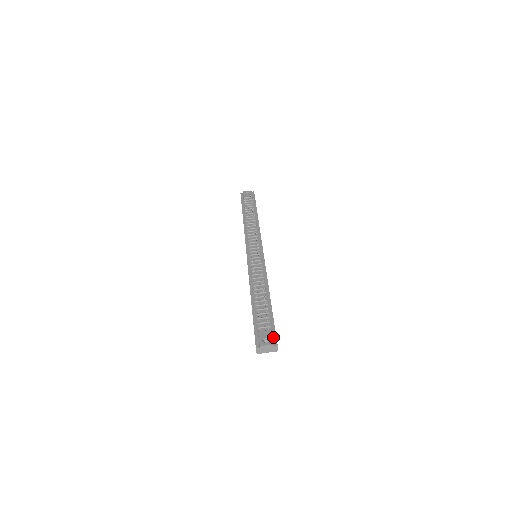
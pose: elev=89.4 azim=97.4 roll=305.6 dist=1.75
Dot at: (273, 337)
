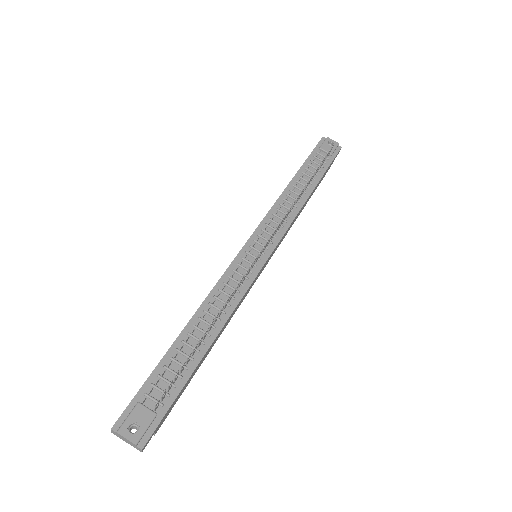
Dot at: (149, 428)
